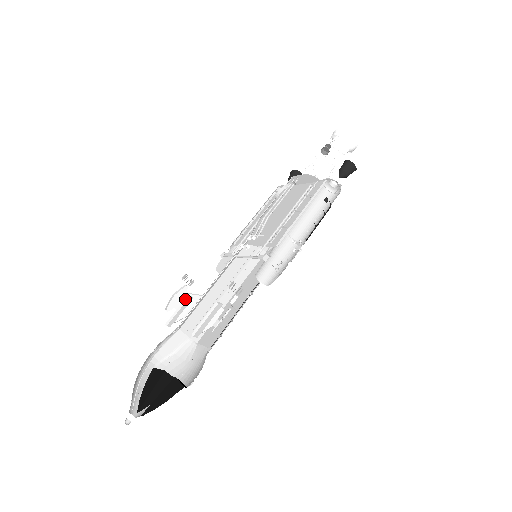
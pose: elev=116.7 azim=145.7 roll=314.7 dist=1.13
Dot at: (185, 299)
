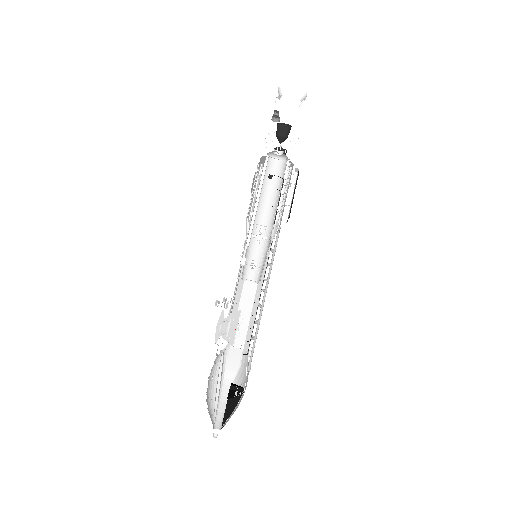
Dot at: occluded
